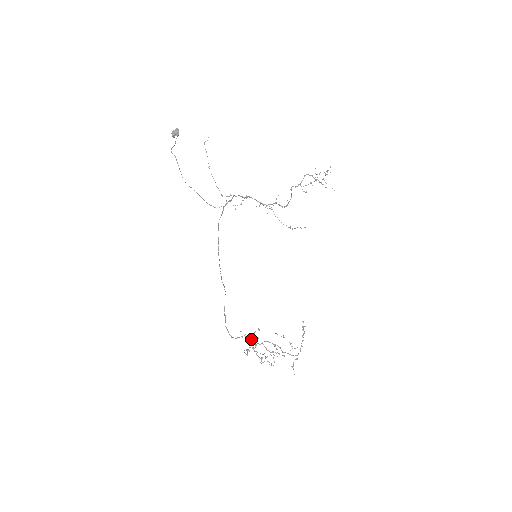
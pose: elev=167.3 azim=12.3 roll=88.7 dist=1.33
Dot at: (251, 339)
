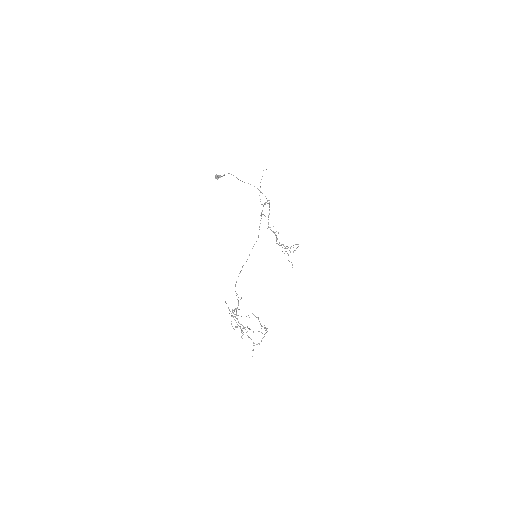
Dot at: (229, 313)
